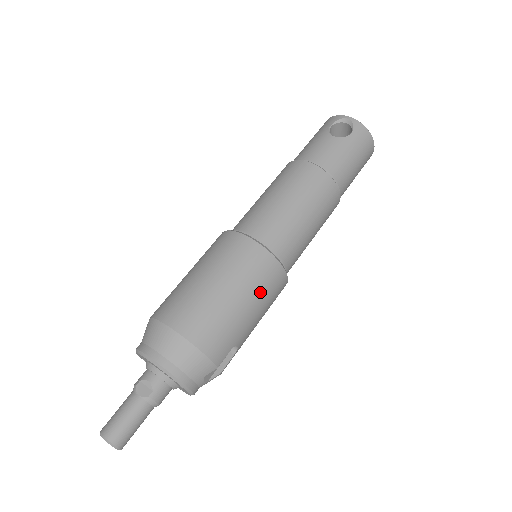
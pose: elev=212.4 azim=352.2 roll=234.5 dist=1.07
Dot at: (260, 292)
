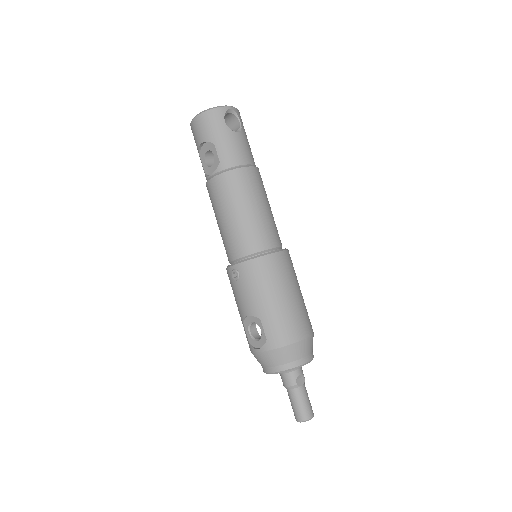
Dot at: occluded
